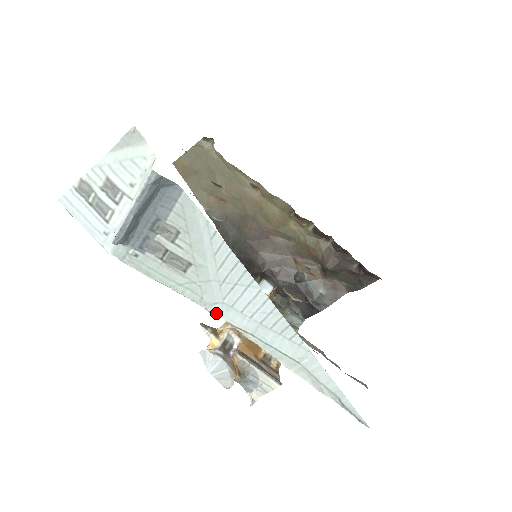
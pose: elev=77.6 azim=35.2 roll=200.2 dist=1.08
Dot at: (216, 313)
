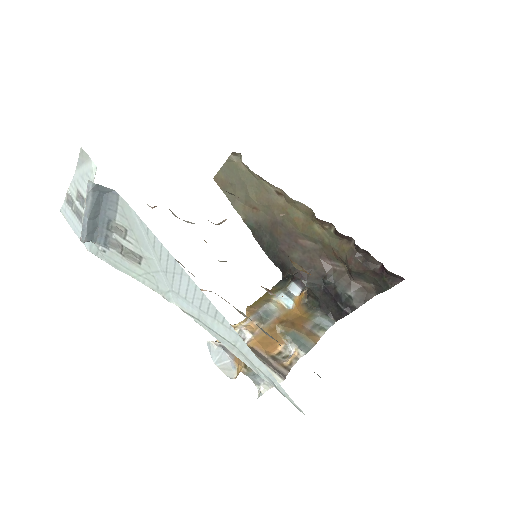
Dot at: (171, 300)
